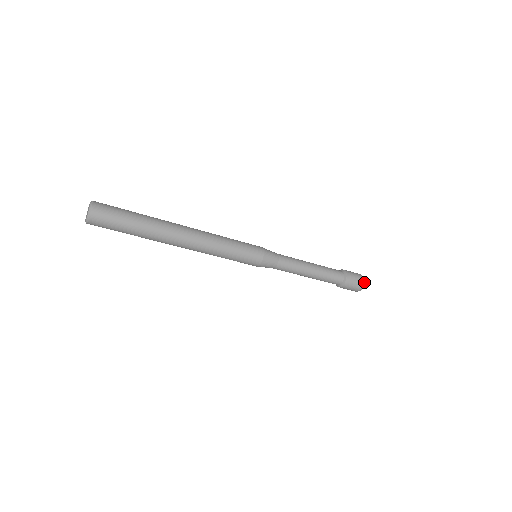
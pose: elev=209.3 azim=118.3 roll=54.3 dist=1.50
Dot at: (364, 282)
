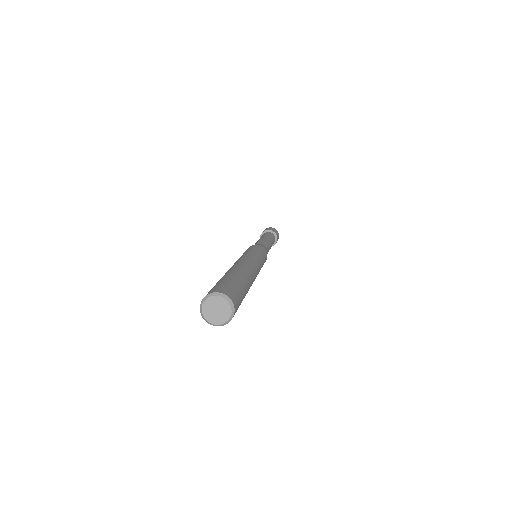
Dot at: occluded
